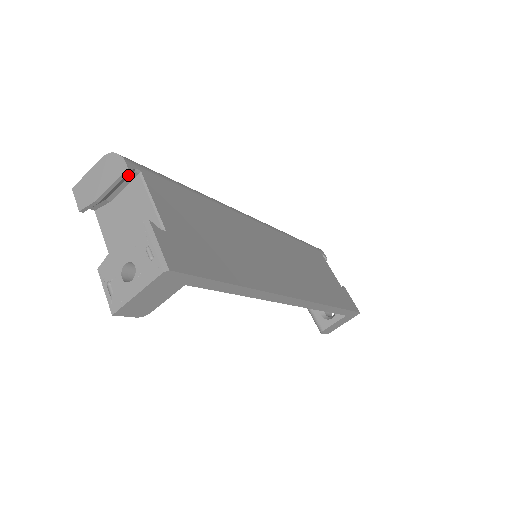
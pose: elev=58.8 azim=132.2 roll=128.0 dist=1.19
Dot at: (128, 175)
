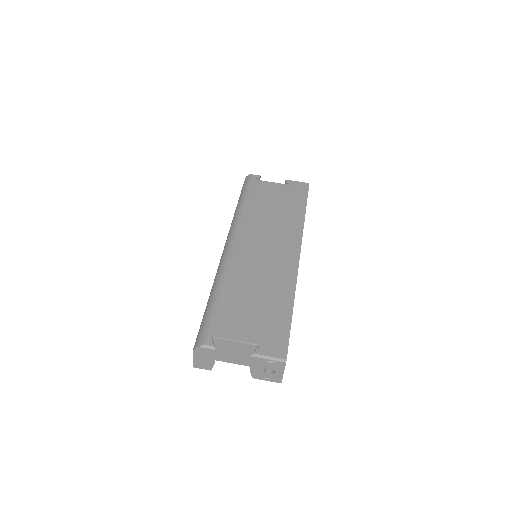
Dot at: (213, 345)
